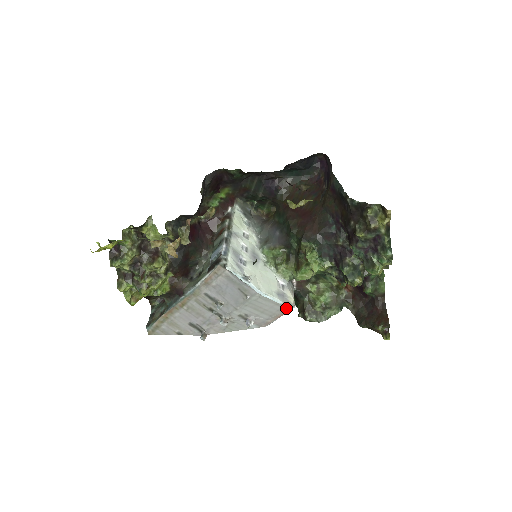
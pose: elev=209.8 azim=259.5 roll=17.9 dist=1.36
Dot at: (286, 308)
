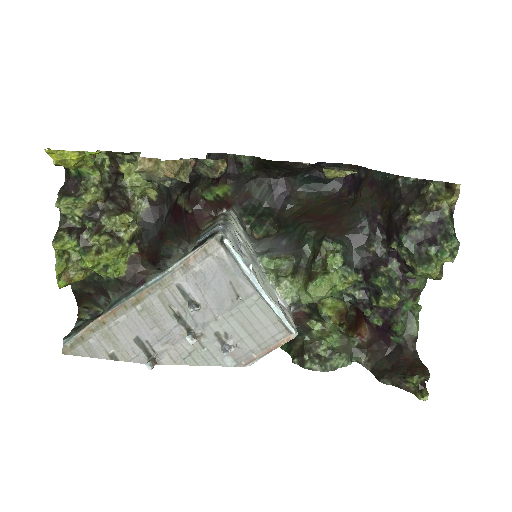
Dot at: (285, 334)
